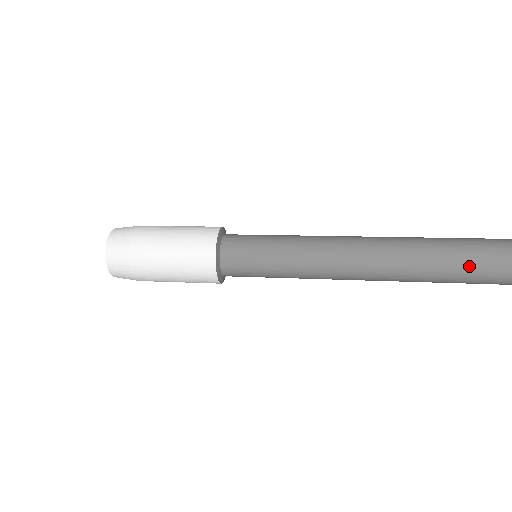
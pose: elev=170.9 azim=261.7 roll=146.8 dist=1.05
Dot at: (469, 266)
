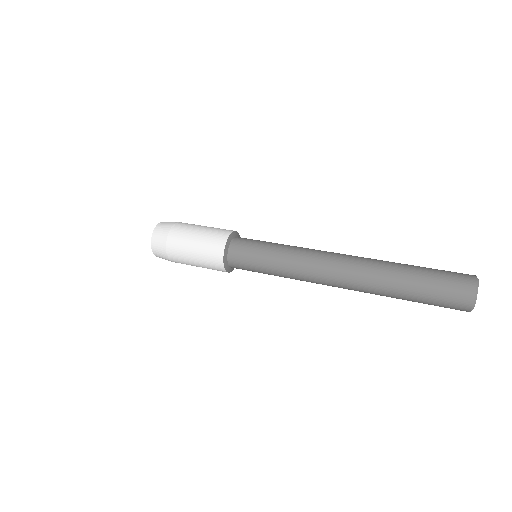
Dot at: (406, 295)
